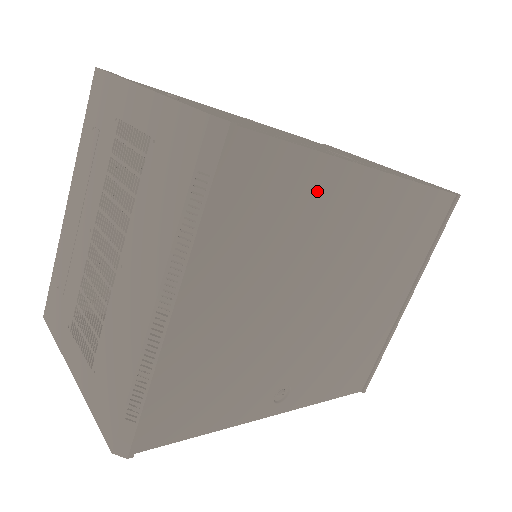
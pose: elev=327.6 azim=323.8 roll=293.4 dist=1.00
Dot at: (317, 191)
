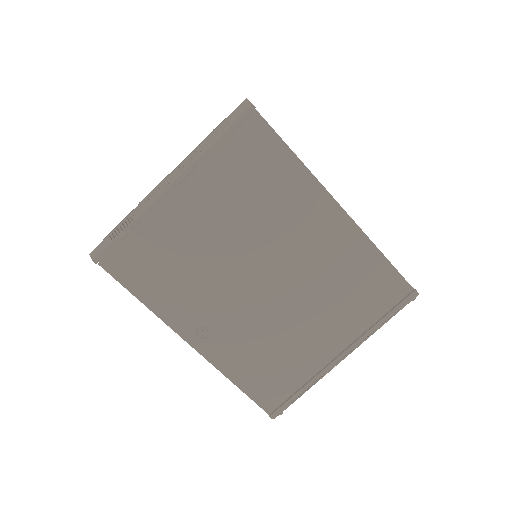
Dot at: (291, 186)
